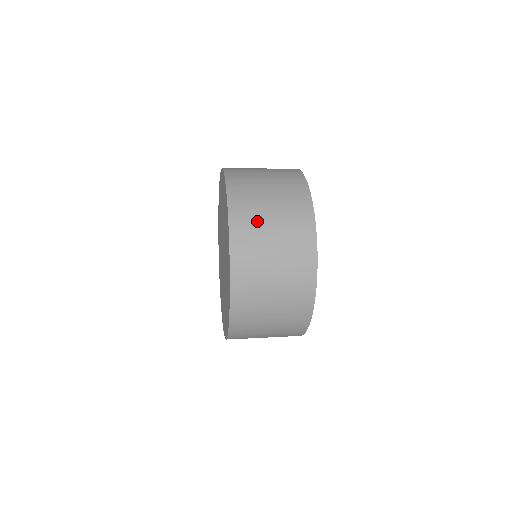
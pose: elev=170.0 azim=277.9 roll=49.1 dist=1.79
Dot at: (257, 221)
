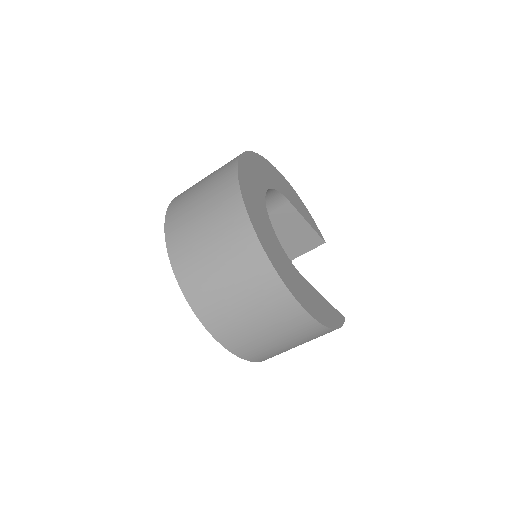
Dot at: occluded
